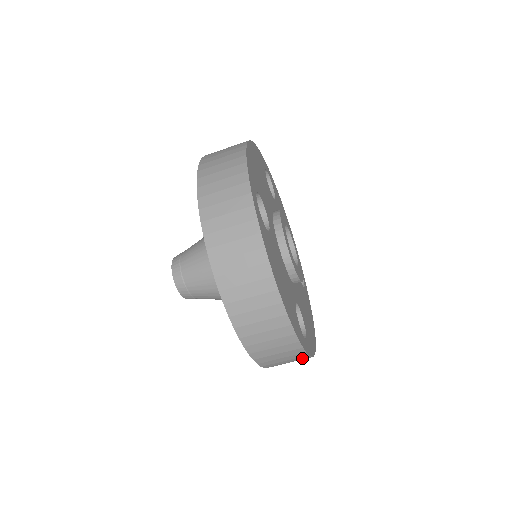
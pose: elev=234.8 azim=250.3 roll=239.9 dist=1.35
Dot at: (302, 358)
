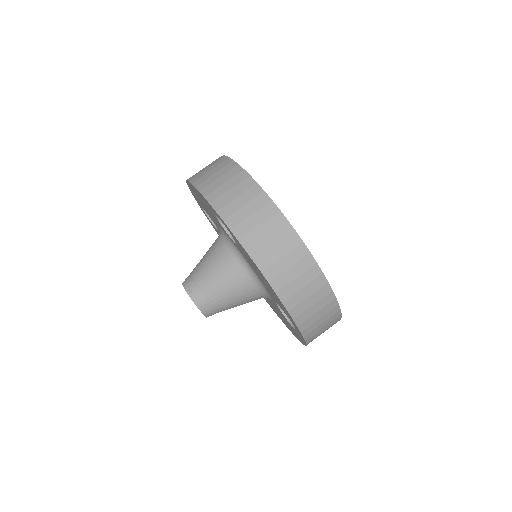
Dot at: (335, 321)
